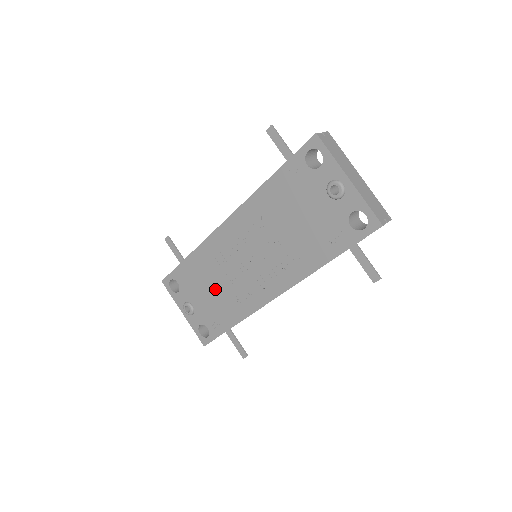
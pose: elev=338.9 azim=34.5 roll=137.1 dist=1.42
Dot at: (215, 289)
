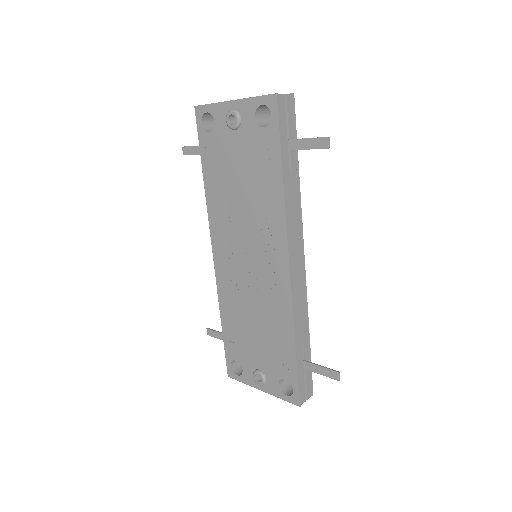
Dot at: (256, 326)
